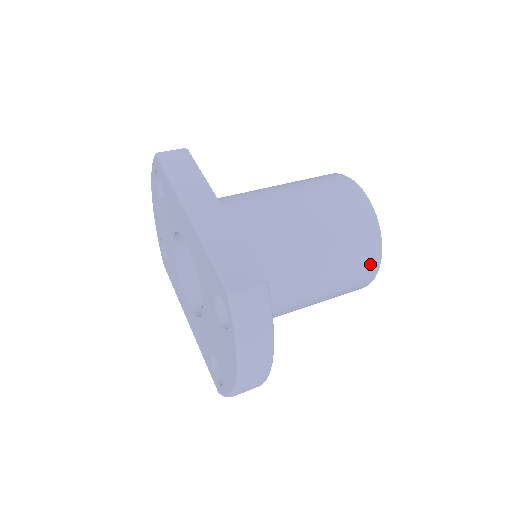
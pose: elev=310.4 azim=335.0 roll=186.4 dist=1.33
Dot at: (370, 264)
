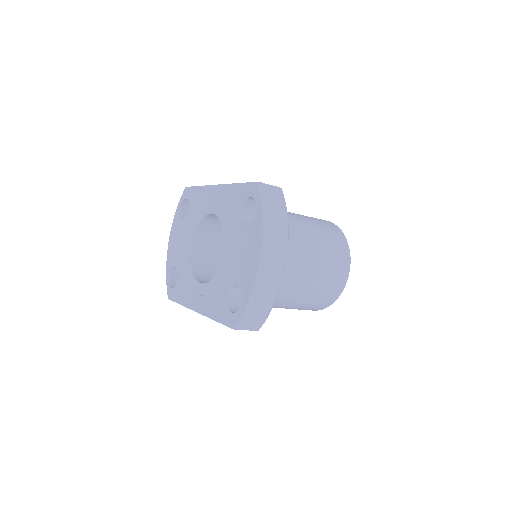
Dot at: (343, 256)
